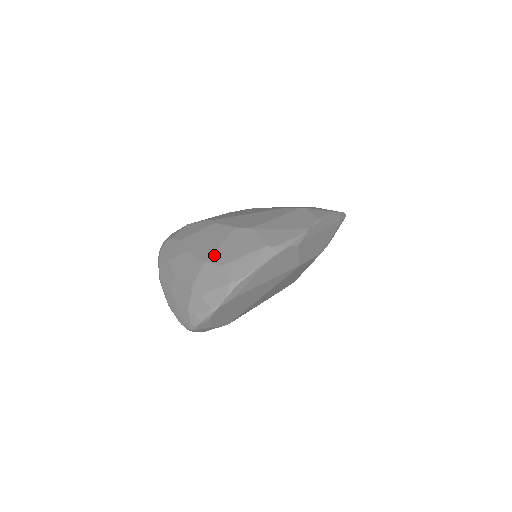
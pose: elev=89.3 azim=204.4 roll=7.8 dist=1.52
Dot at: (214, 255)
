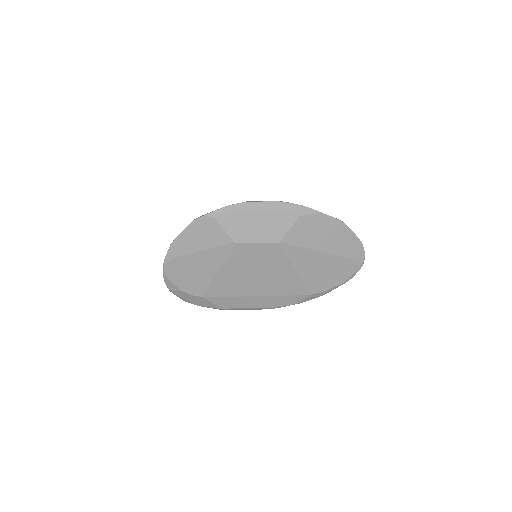
Dot at: occluded
